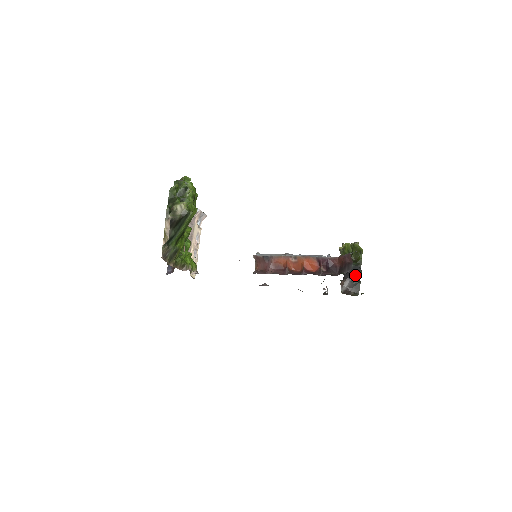
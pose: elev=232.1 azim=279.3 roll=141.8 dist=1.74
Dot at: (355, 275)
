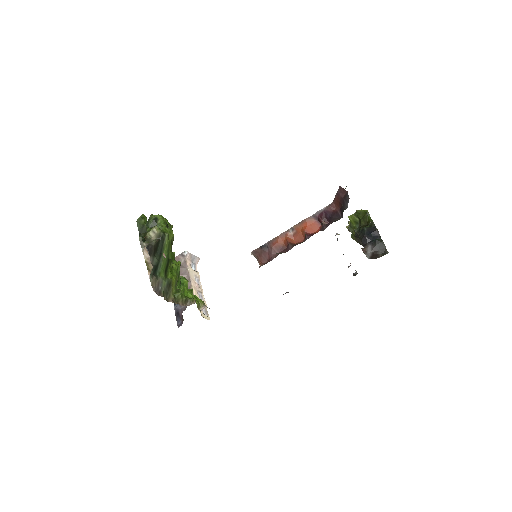
Dot at: (373, 237)
